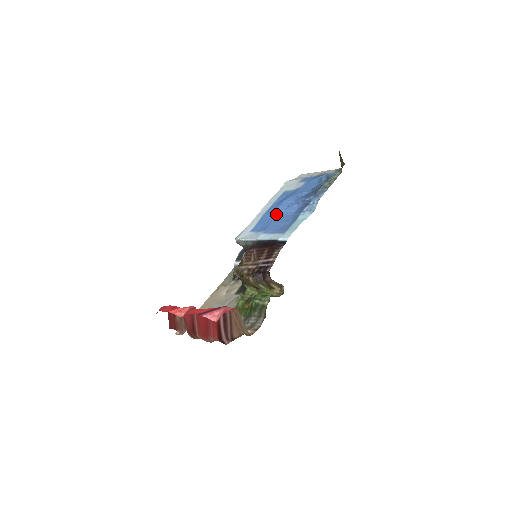
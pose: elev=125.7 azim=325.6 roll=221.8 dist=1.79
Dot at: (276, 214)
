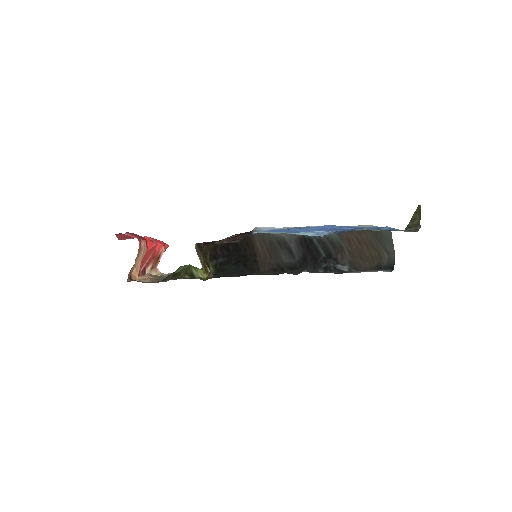
Dot at: (303, 228)
